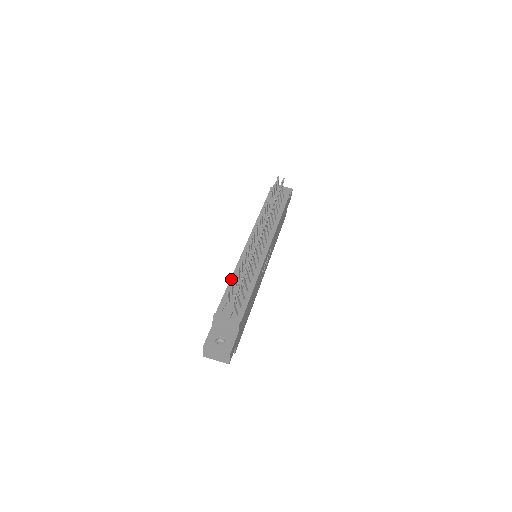
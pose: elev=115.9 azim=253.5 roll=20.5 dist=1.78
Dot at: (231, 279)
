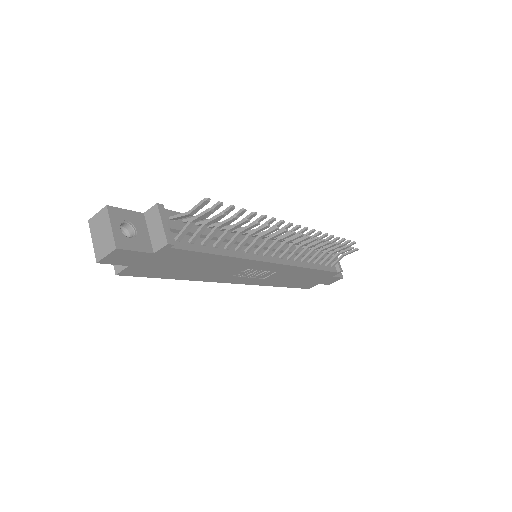
Dot at: (217, 222)
